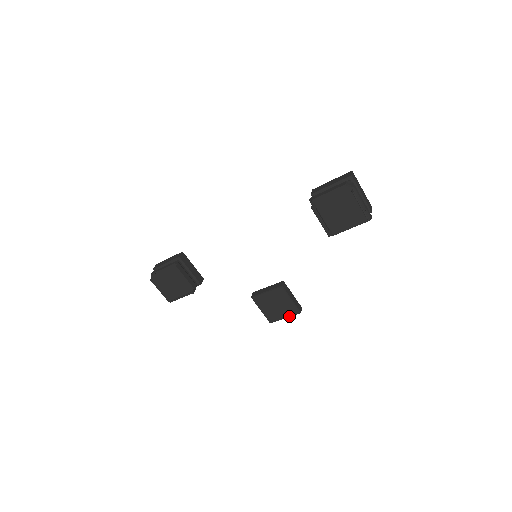
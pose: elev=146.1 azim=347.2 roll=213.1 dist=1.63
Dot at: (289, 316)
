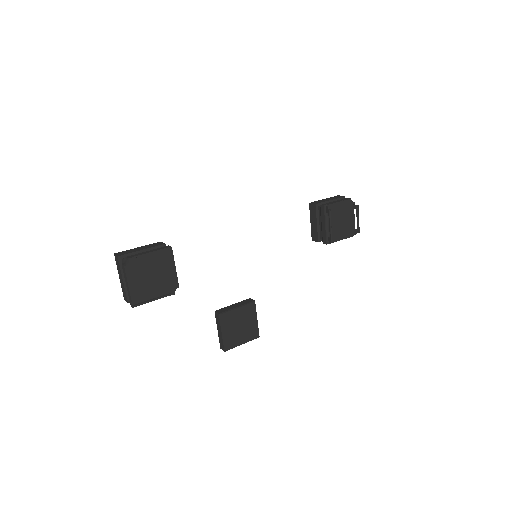
Dot at: (248, 341)
